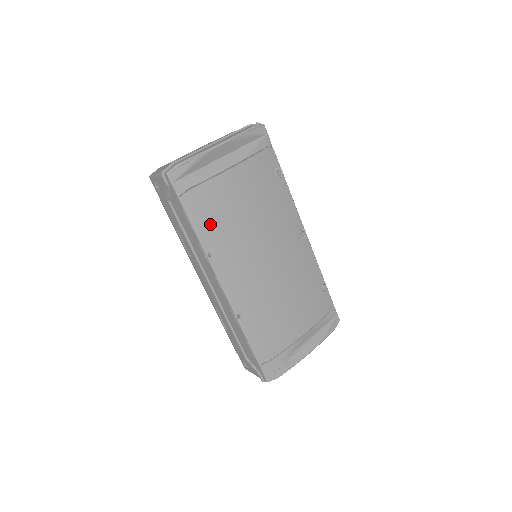
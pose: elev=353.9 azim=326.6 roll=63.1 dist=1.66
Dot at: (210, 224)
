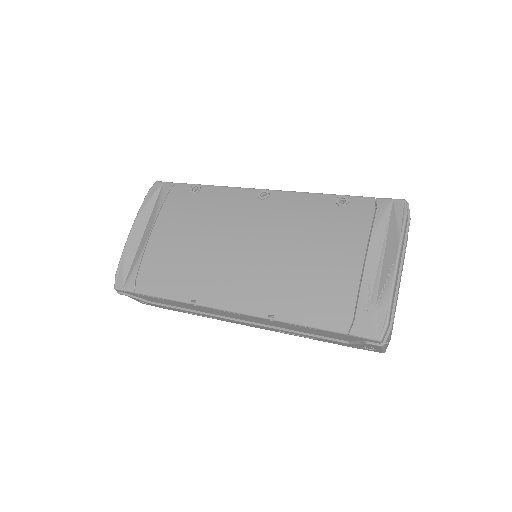
Dot at: (172, 281)
